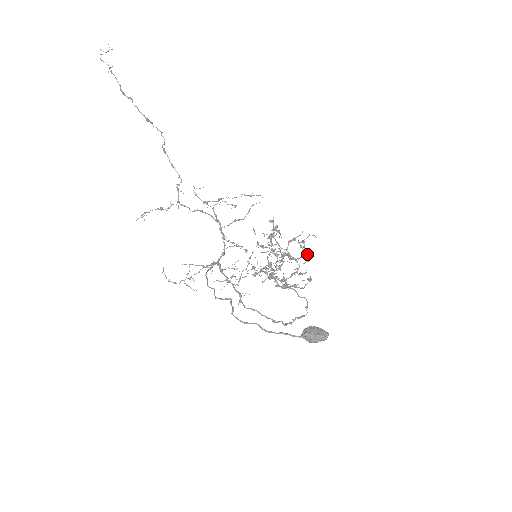
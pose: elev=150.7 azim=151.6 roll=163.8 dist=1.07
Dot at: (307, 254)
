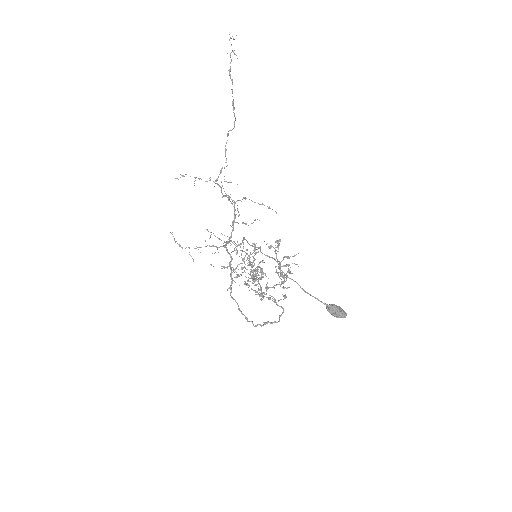
Dot at: occluded
